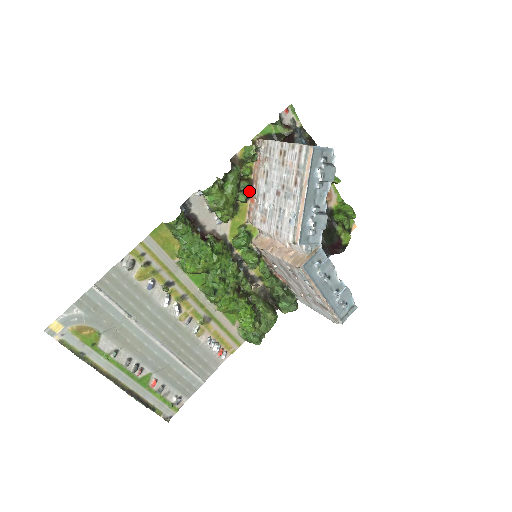
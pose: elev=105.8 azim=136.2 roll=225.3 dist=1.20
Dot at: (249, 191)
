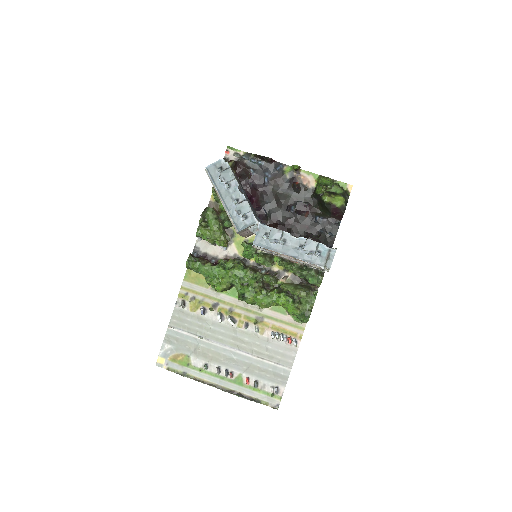
Dot at: occluded
